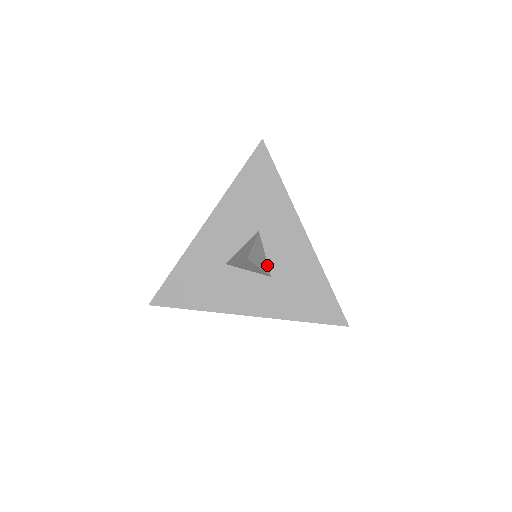
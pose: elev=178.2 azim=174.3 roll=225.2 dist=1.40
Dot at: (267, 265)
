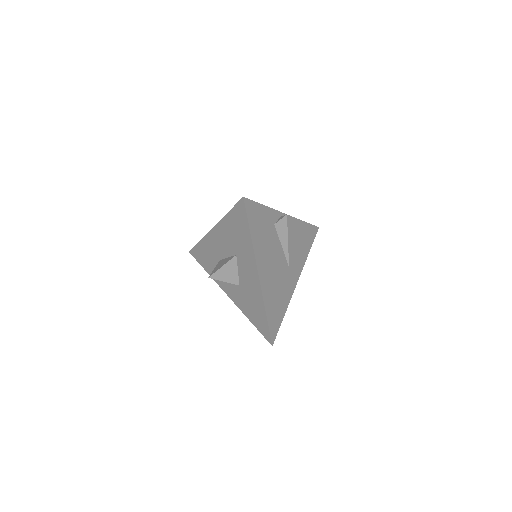
Dot at: (238, 278)
